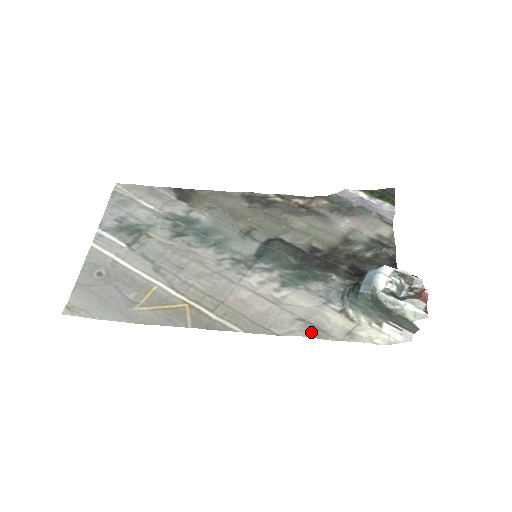
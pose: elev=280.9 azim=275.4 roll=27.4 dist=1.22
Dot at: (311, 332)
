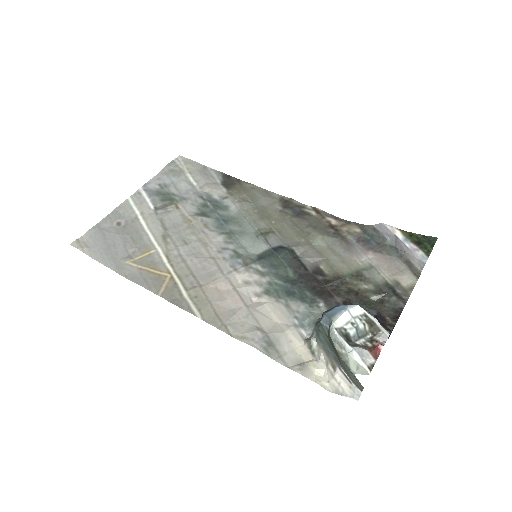
Dot at: (263, 346)
